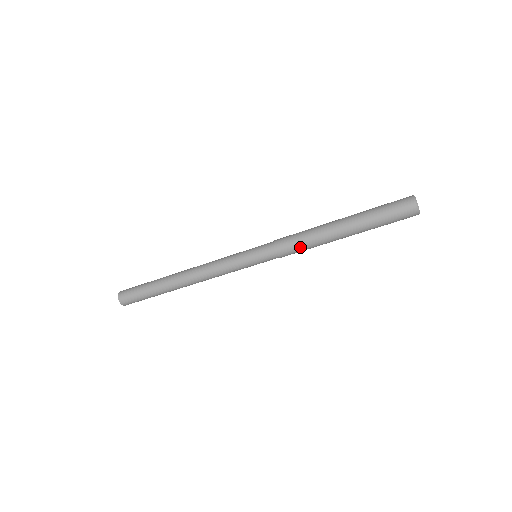
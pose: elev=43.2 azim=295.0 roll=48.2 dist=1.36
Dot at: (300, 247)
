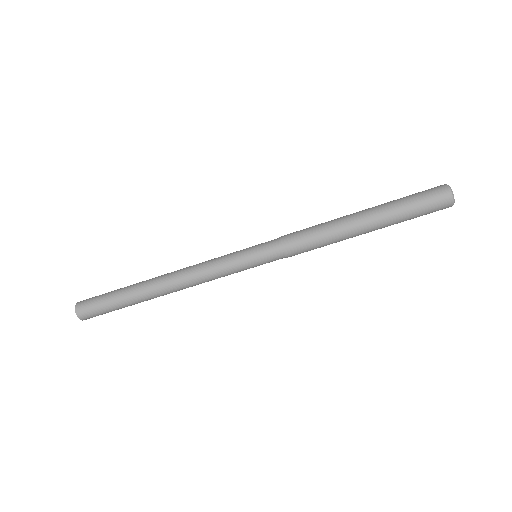
Dot at: (313, 247)
